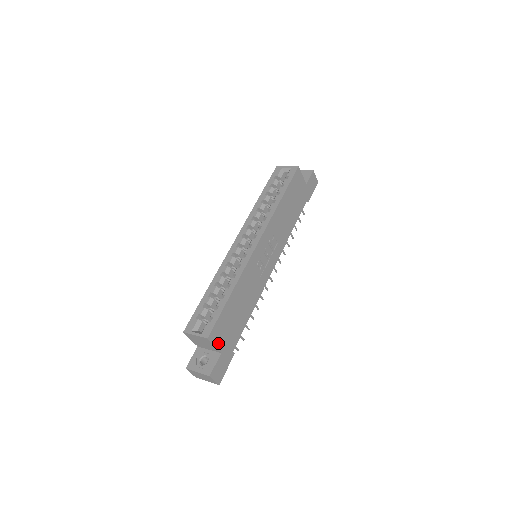
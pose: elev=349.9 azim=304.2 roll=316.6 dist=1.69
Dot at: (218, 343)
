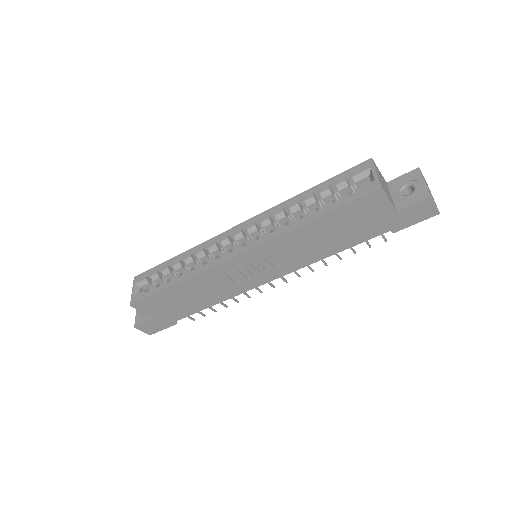
Dot at: (149, 312)
